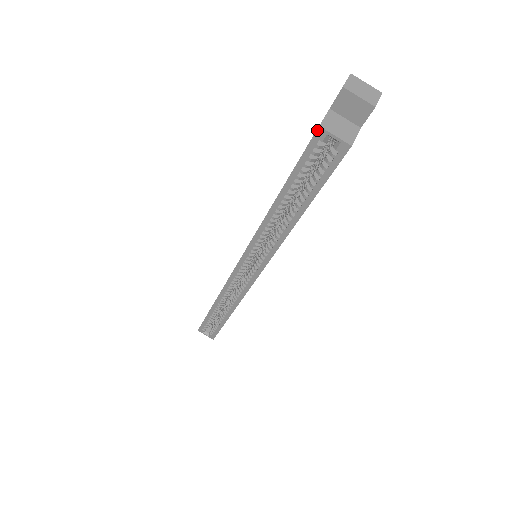
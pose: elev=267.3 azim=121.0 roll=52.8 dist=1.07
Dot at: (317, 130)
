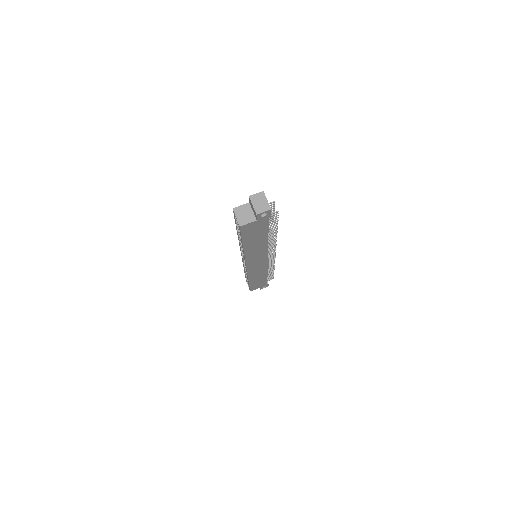
Dot at: (233, 210)
